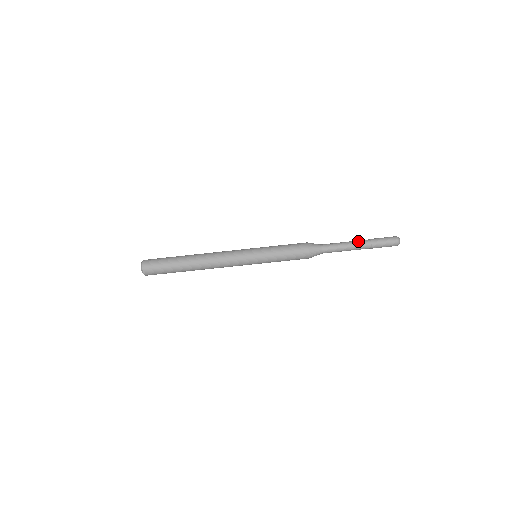
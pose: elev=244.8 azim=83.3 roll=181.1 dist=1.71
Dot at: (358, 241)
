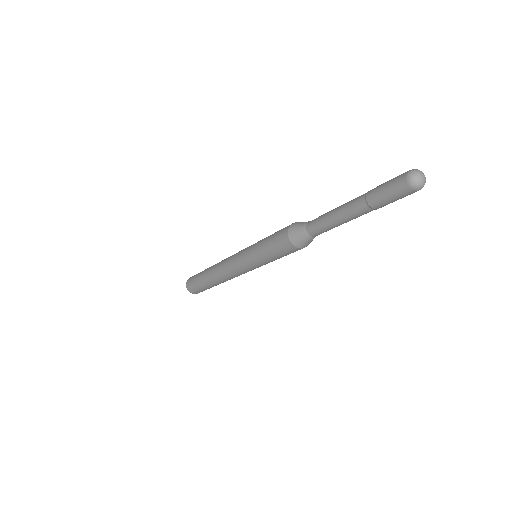
Dot at: (349, 202)
